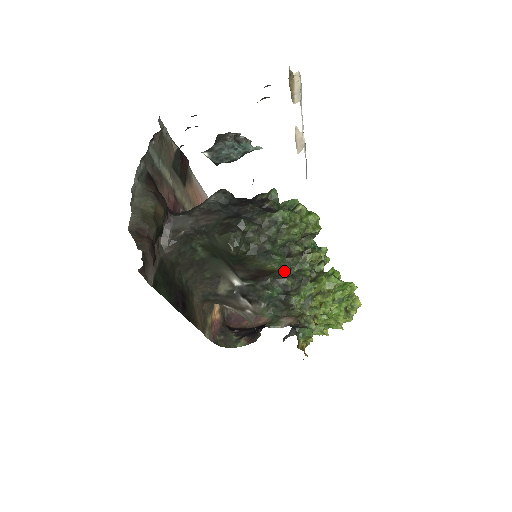
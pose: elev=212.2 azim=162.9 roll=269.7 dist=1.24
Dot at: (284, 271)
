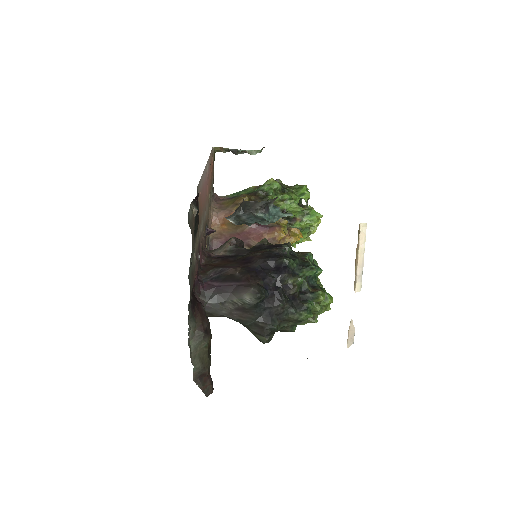
Dot at: occluded
